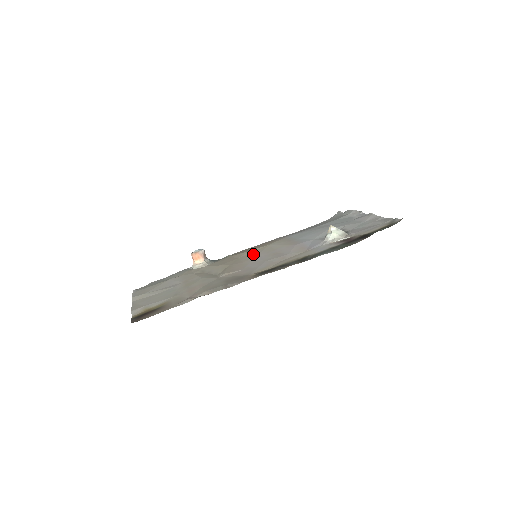
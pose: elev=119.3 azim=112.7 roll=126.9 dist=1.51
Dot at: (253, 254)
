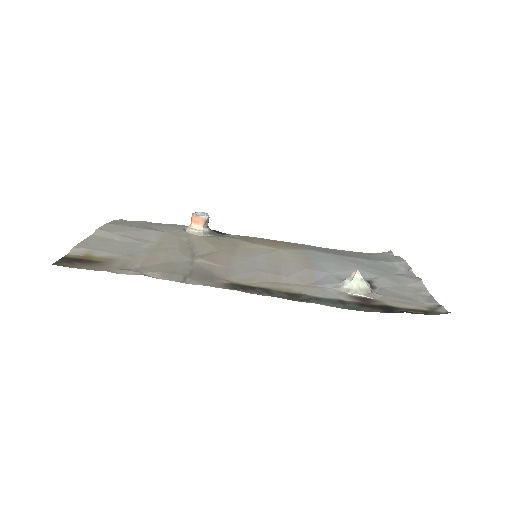
Dot at: (255, 252)
